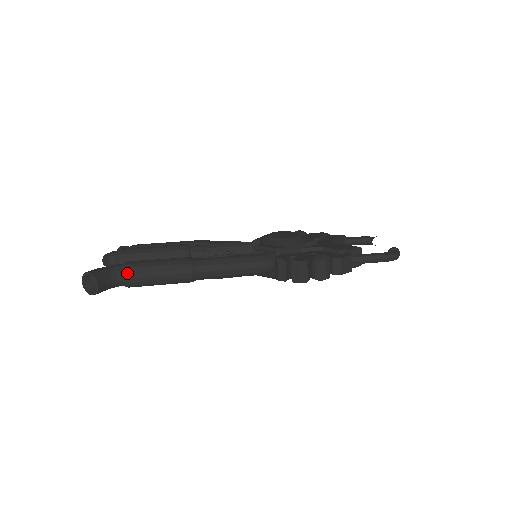
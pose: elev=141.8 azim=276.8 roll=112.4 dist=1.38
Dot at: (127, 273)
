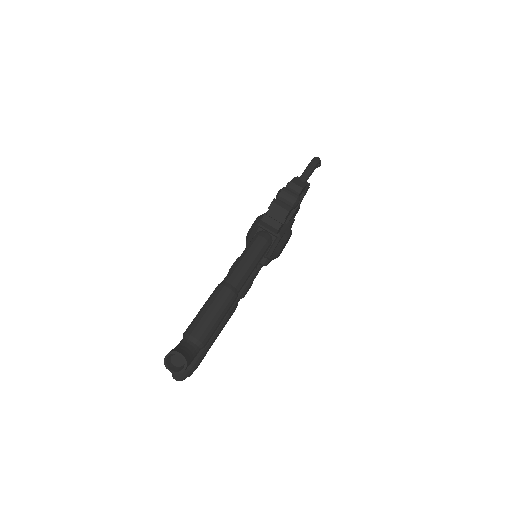
Dot at: (191, 333)
